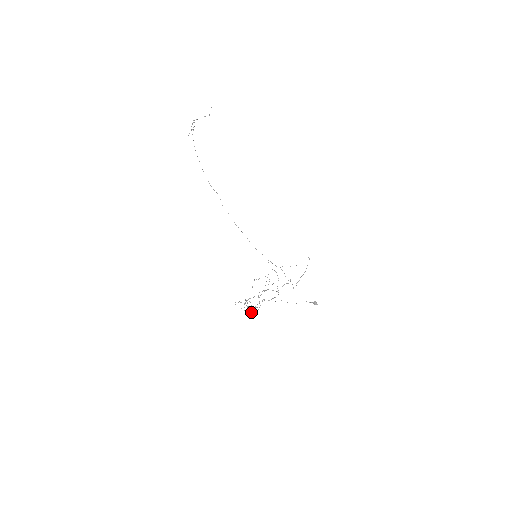
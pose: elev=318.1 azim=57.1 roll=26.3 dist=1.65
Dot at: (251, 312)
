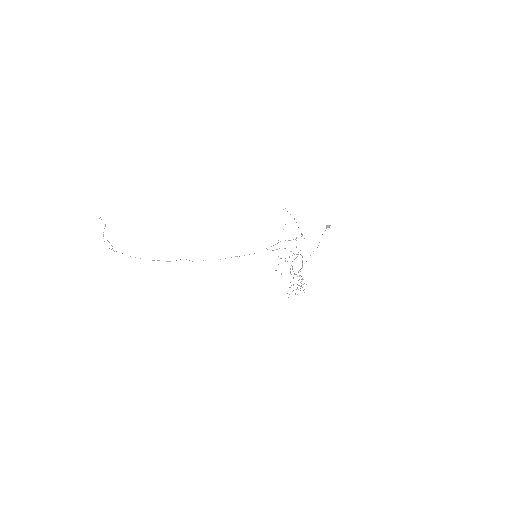
Dot at: occluded
